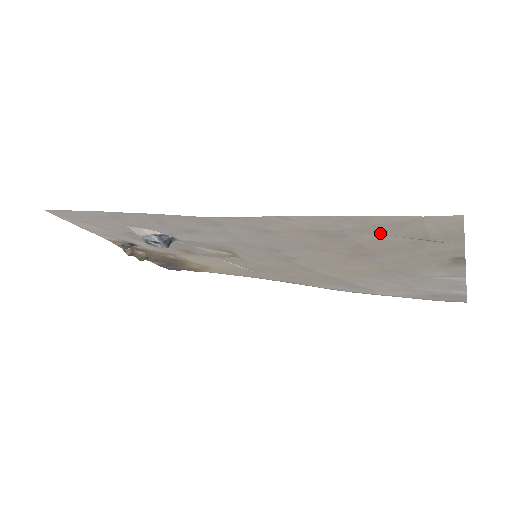
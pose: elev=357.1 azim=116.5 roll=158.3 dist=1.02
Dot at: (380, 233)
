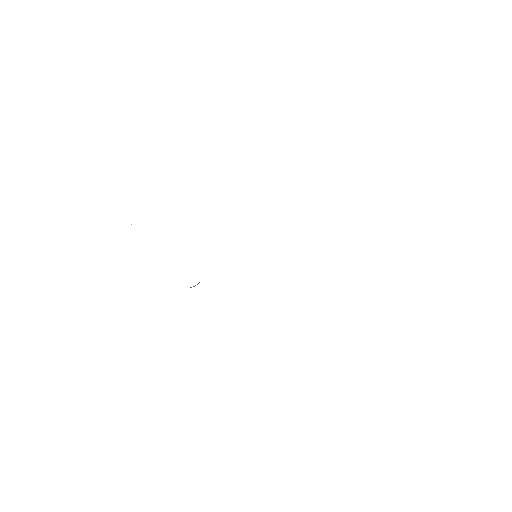
Dot at: occluded
